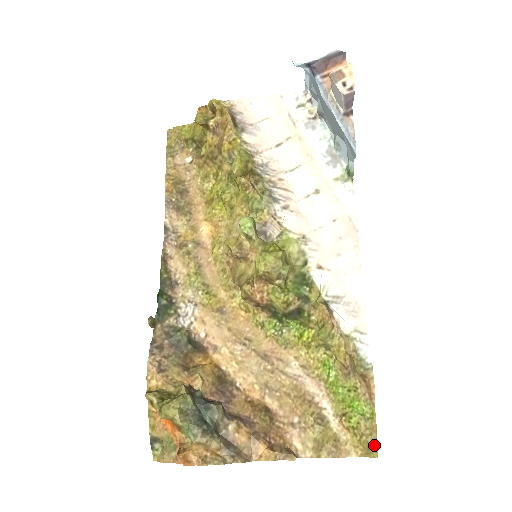
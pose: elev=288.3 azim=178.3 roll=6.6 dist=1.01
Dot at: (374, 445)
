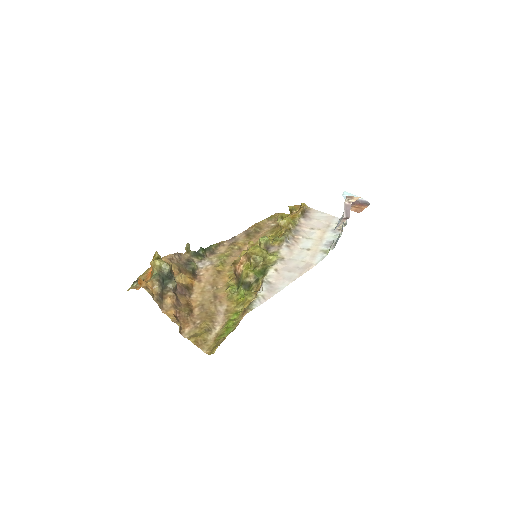
Dot at: occluded
